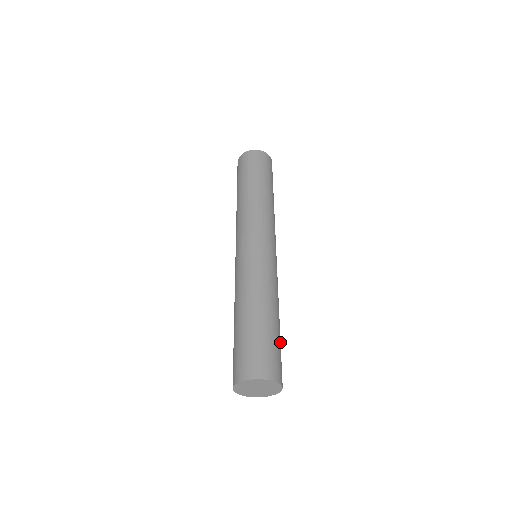
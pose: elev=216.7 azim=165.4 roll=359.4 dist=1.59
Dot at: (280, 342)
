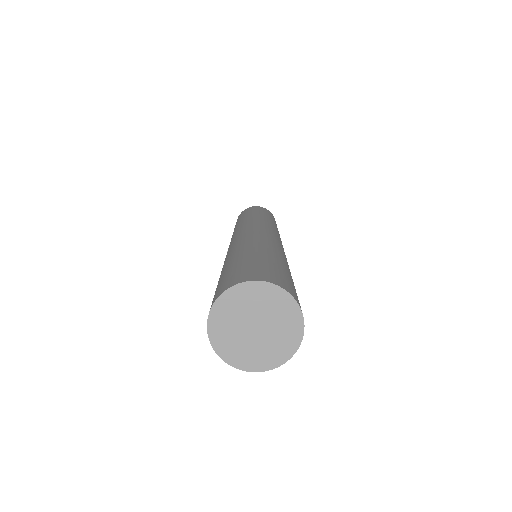
Dot at: (282, 269)
